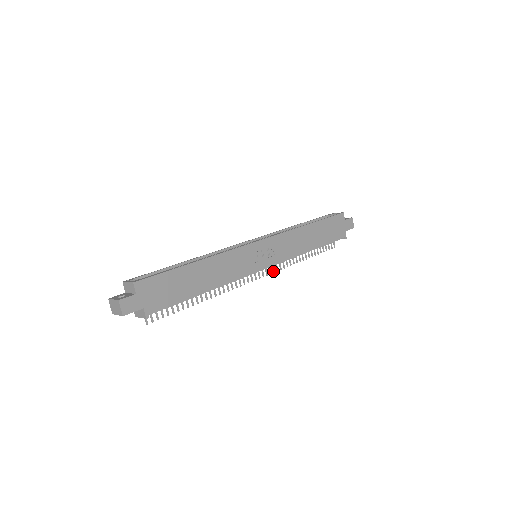
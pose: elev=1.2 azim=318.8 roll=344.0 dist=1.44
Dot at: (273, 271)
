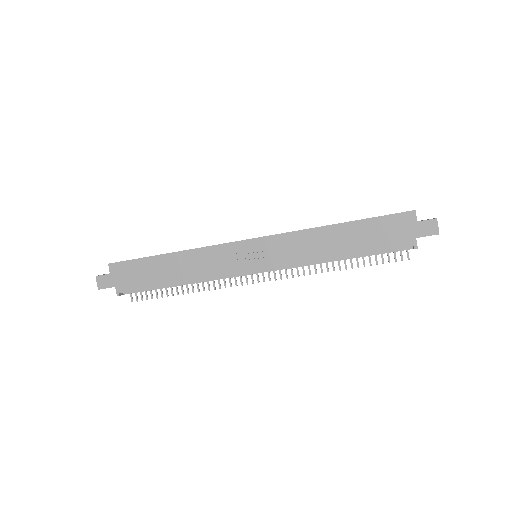
Dot at: (286, 276)
